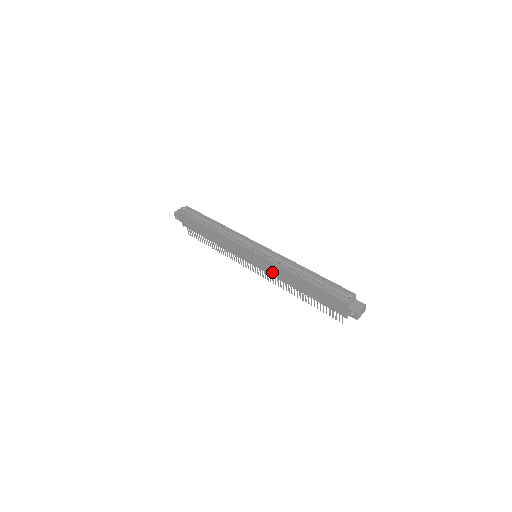
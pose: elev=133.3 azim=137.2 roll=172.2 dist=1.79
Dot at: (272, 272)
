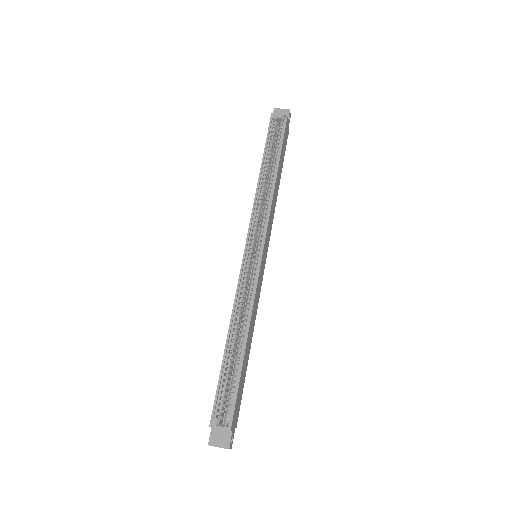
Dot at: occluded
